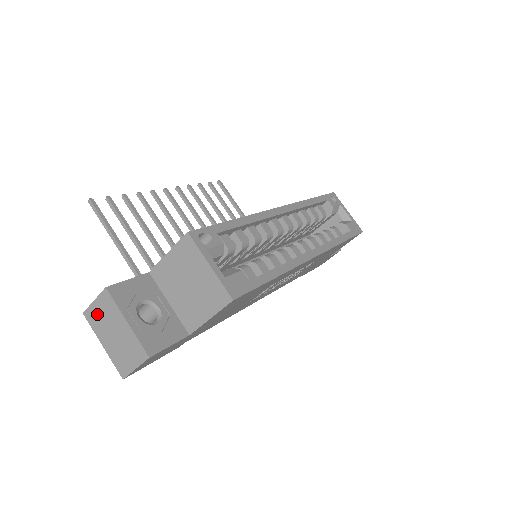
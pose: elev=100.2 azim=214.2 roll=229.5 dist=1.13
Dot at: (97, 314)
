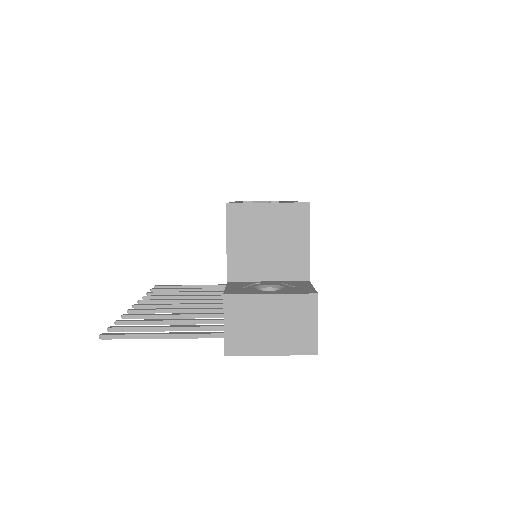
Dot at: (238, 333)
